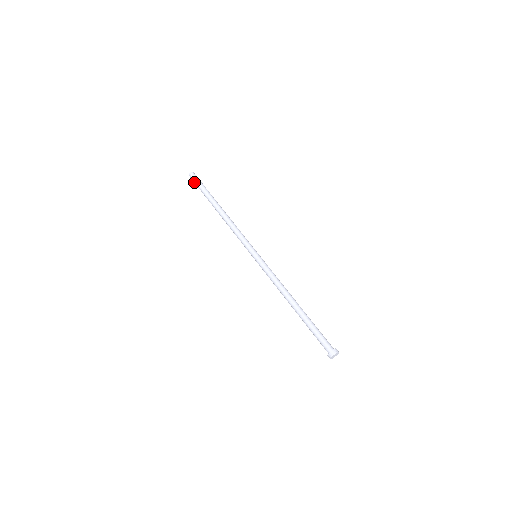
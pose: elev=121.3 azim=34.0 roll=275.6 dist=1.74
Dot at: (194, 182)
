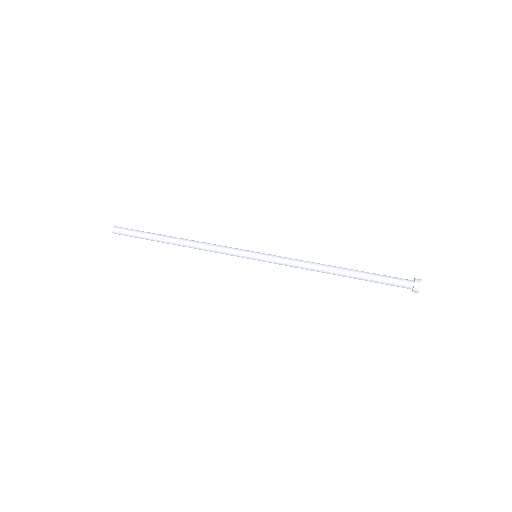
Dot at: (125, 231)
